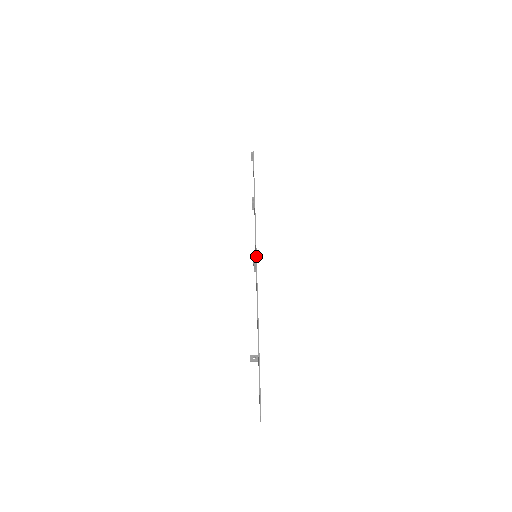
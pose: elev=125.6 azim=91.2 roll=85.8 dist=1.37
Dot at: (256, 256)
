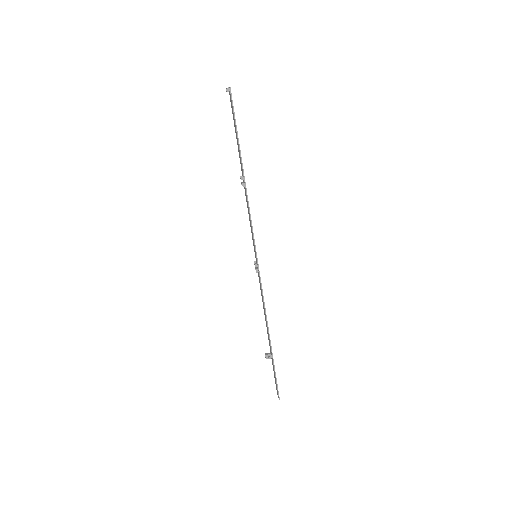
Dot at: occluded
